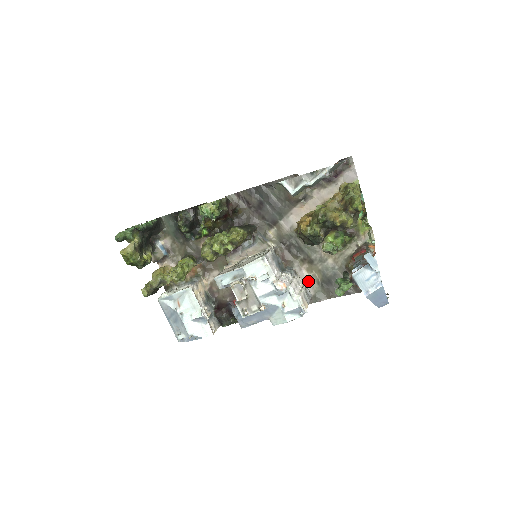
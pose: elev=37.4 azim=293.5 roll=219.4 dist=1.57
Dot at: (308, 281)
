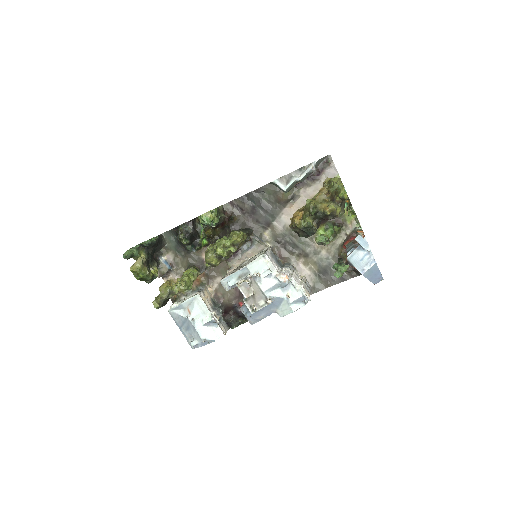
Dot at: (306, 274)
